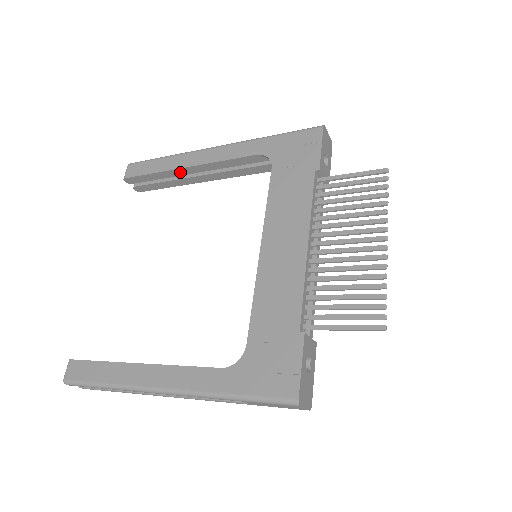
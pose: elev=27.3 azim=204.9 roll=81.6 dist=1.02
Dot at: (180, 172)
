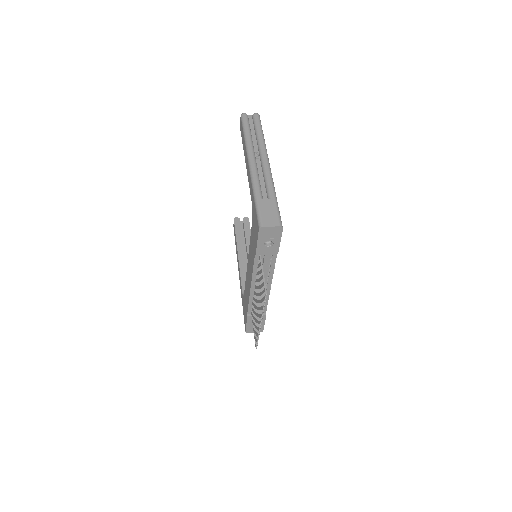
Dot at: occluded
